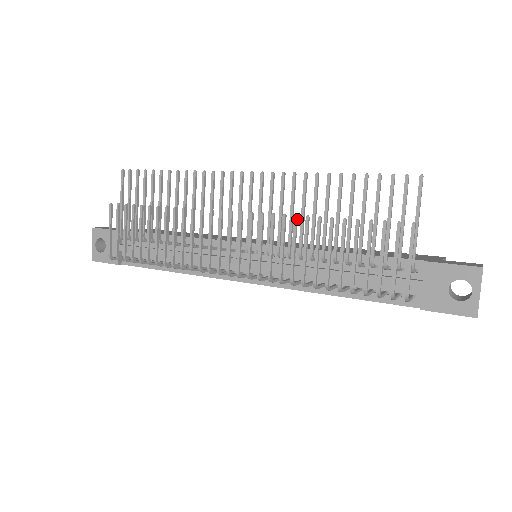
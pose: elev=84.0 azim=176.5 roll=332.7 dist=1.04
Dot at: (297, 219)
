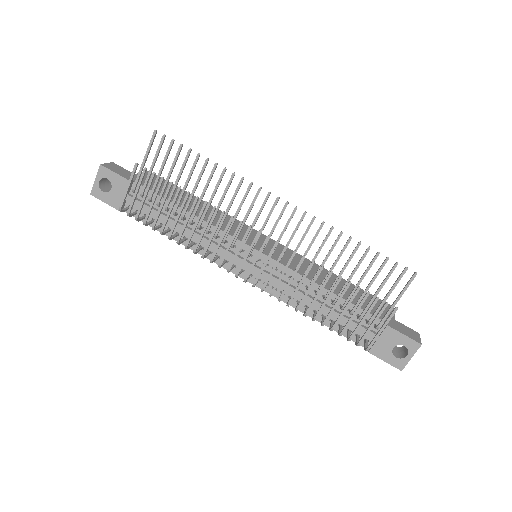
Dot at: occluded
